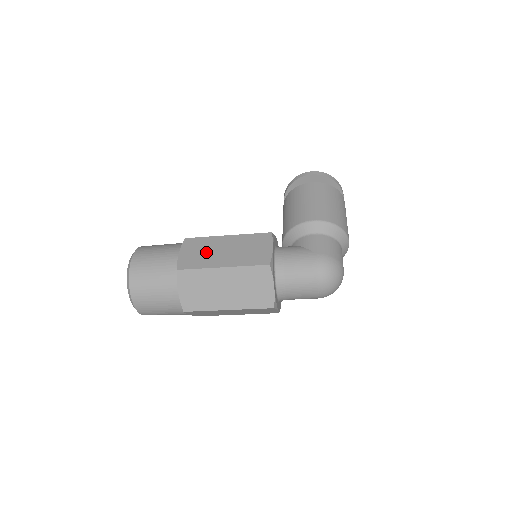
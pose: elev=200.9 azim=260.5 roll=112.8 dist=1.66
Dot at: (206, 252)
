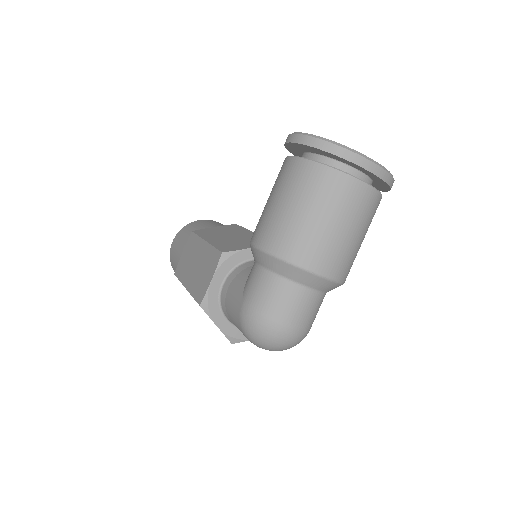
Dot at: (189, 260)
